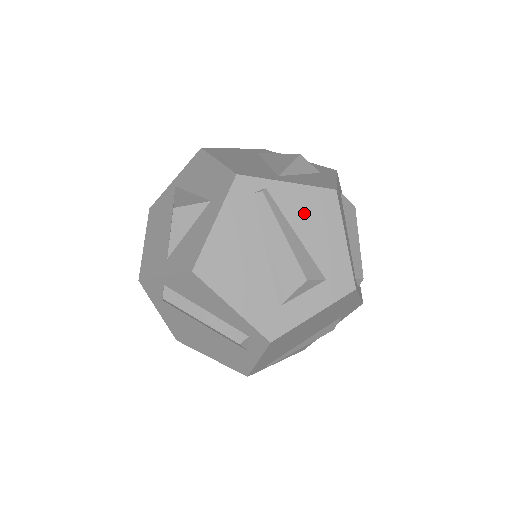
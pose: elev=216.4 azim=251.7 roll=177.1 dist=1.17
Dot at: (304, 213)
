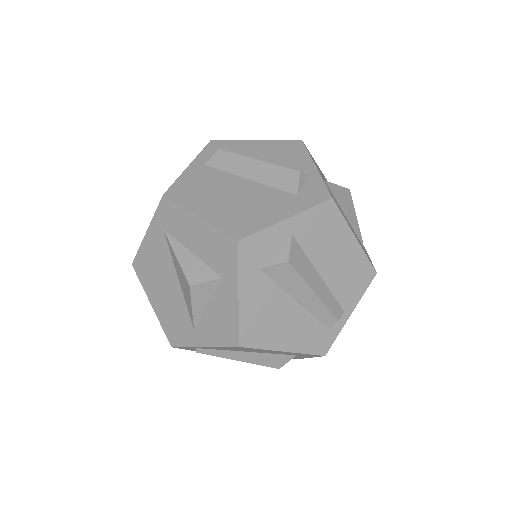
Dot at: occluded
